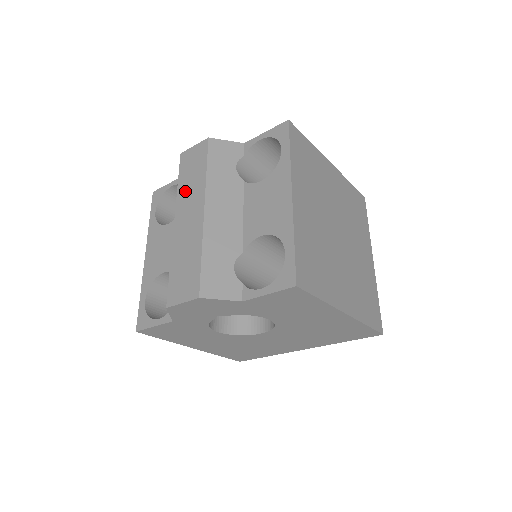
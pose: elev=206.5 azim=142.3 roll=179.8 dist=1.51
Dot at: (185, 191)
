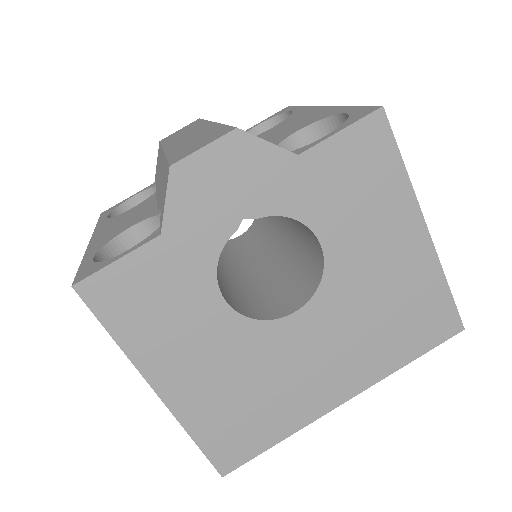
Dot at: (175, 138)
